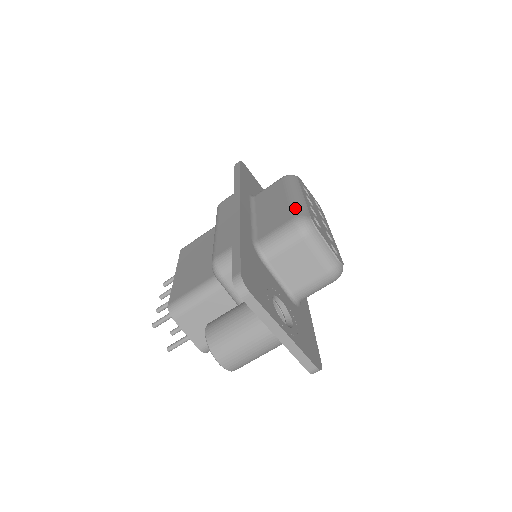
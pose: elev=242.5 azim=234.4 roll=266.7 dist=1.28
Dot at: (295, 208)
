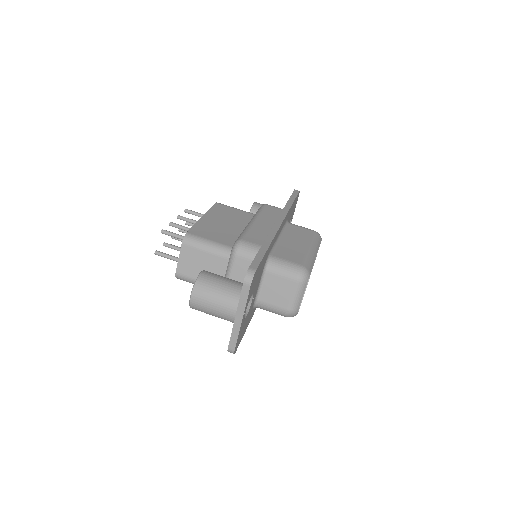
Dot at: (307, 260)
